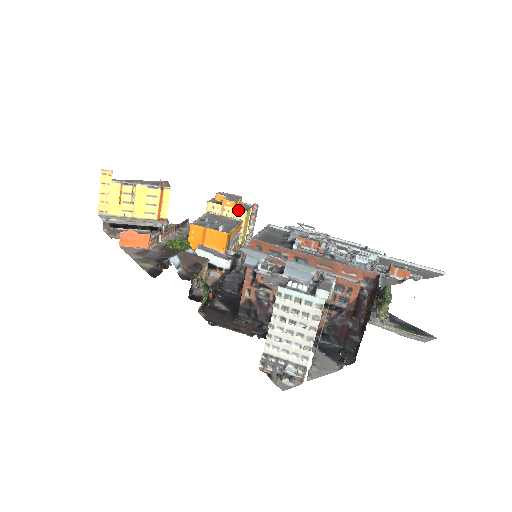
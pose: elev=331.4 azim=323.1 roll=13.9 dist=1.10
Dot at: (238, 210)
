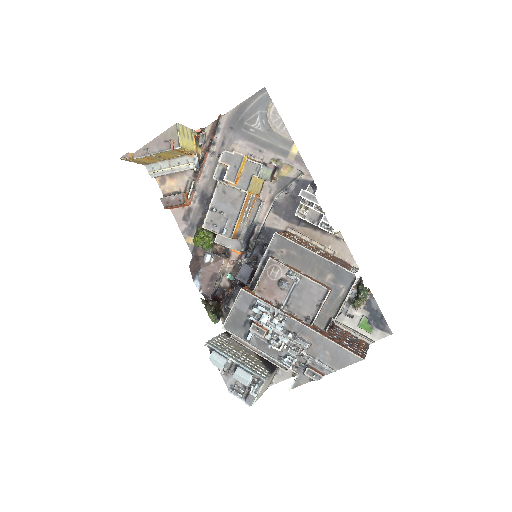
Dot at: (240, 189)
